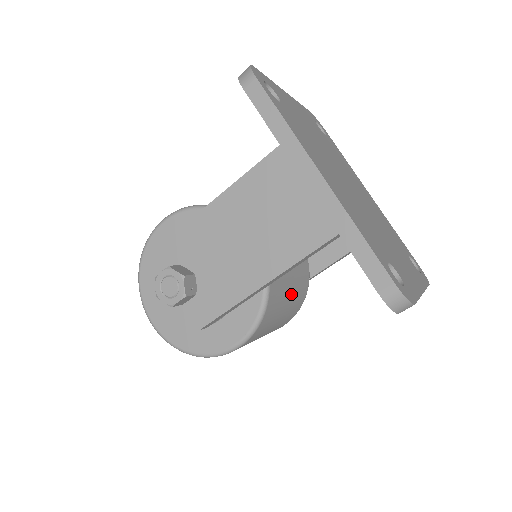
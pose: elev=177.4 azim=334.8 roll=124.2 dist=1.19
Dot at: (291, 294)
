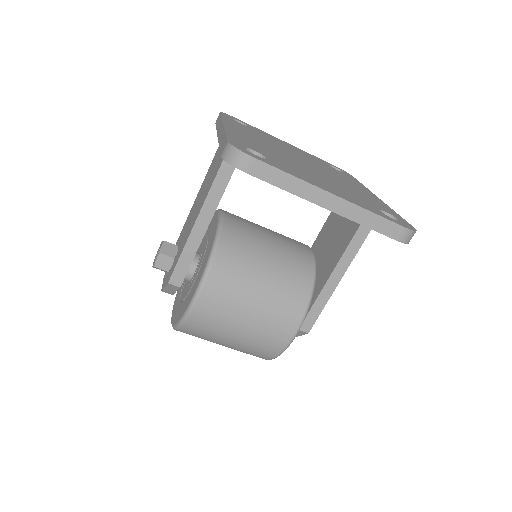
Dot at: (269, 271)
